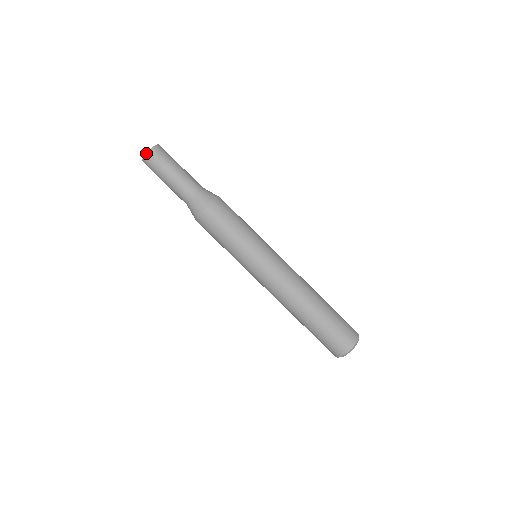
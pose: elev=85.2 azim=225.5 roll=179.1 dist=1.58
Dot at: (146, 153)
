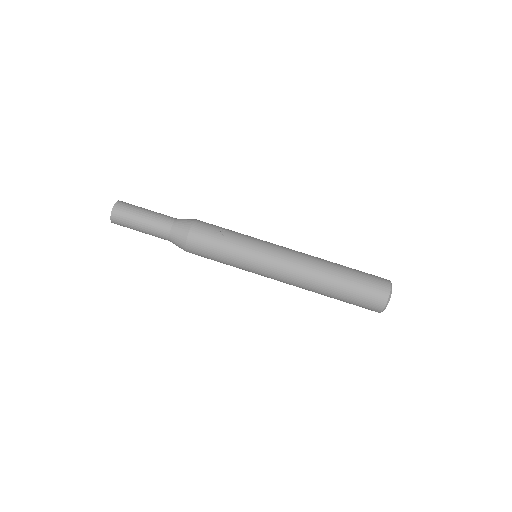
Dot at: (114, 205)
